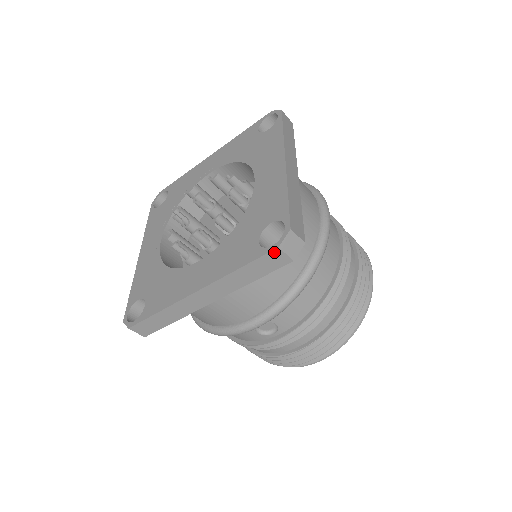
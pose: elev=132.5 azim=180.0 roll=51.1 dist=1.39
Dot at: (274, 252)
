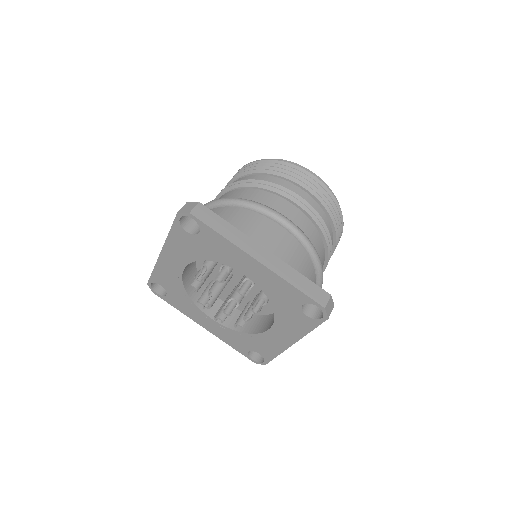
Dot at: (326, 319)
